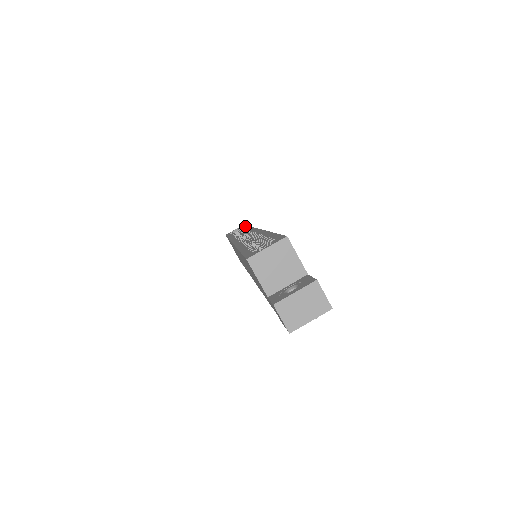
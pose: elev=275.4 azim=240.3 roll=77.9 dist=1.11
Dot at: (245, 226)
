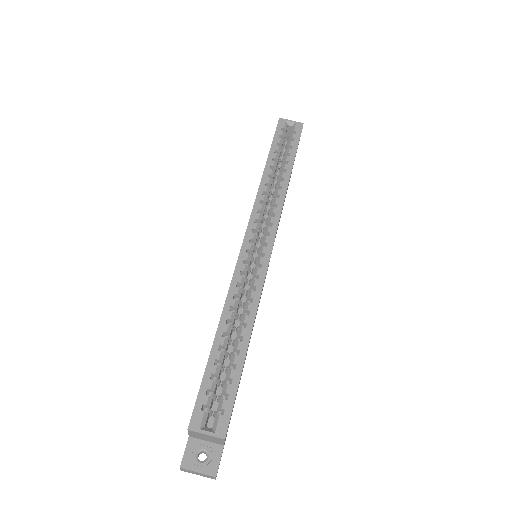
Dot at: (293, 157)
